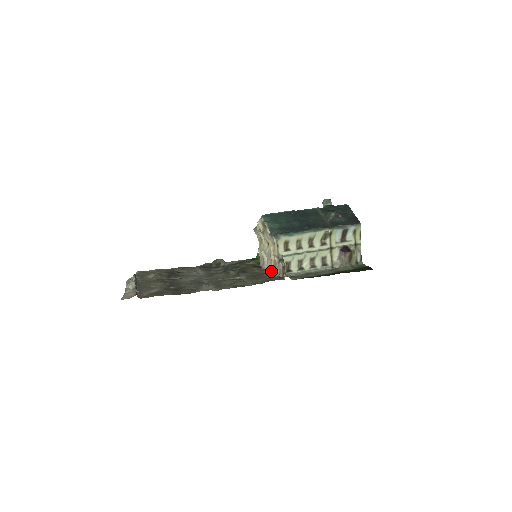
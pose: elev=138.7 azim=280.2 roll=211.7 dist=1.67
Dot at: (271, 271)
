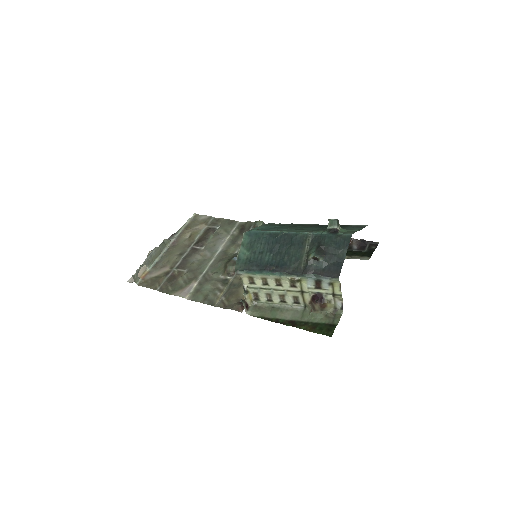
Dot at: occluded
